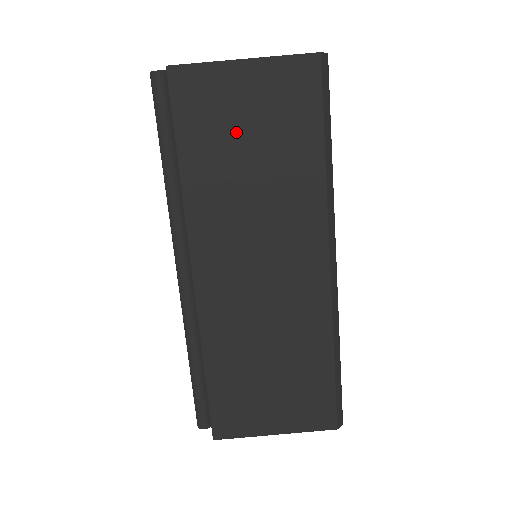
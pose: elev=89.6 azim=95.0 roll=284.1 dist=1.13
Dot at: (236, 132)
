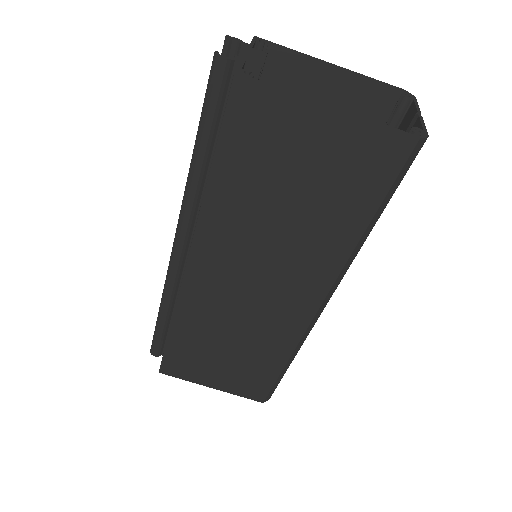
Dot at: (284, 174)
